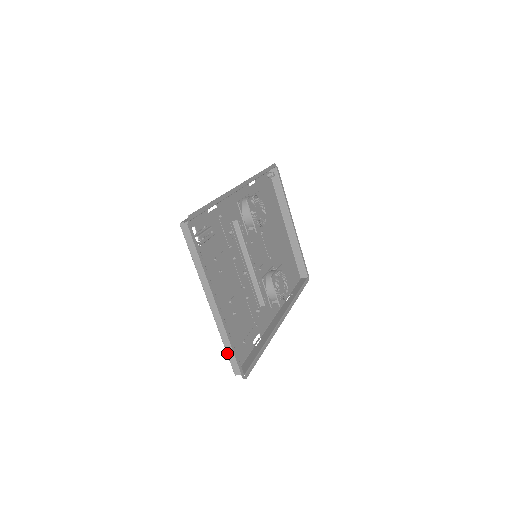
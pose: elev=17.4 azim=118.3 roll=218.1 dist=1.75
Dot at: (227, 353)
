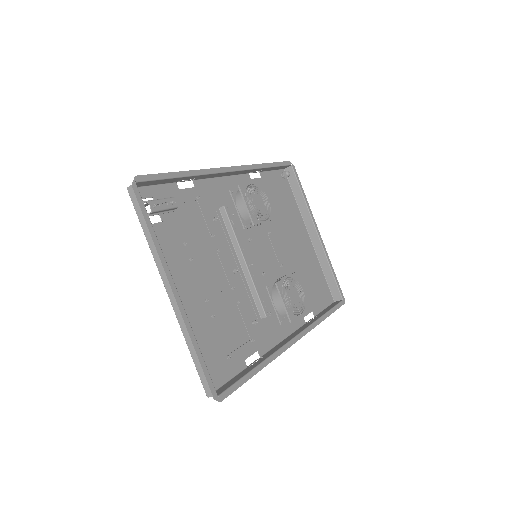
Dot at: occluded
